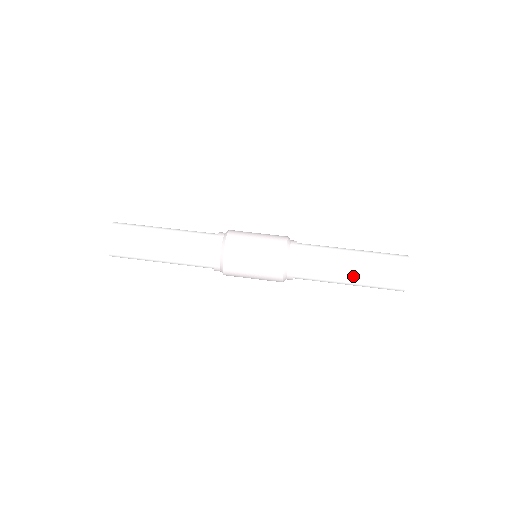
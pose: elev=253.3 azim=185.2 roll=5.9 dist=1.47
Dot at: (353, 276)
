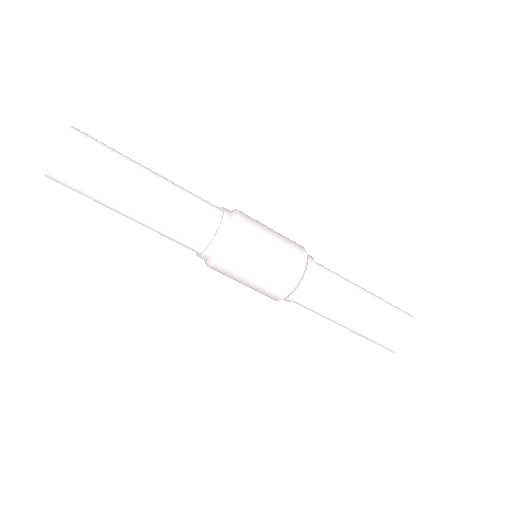
Dot at: (369, 302)
